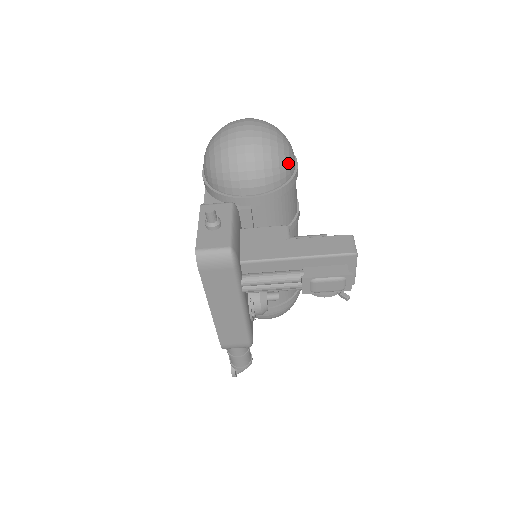
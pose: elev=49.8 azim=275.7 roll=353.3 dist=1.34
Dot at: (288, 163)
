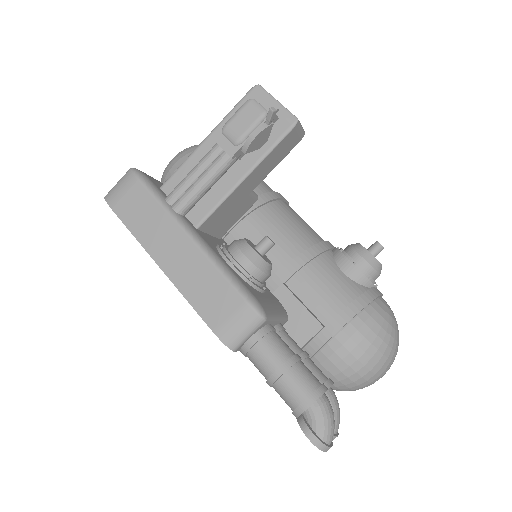
Dot at: occluded
